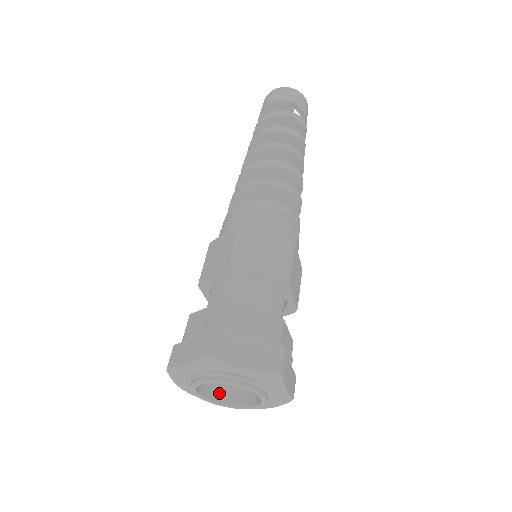
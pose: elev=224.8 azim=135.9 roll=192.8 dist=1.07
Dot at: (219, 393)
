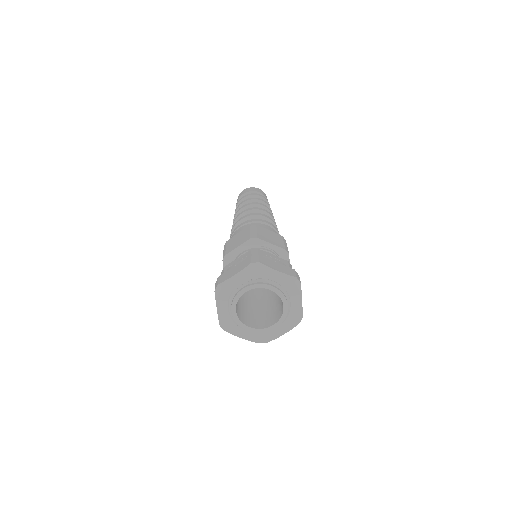
Dot at: (269, 323)
